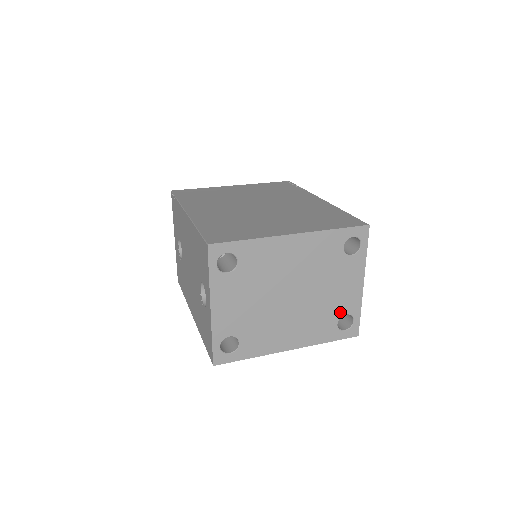
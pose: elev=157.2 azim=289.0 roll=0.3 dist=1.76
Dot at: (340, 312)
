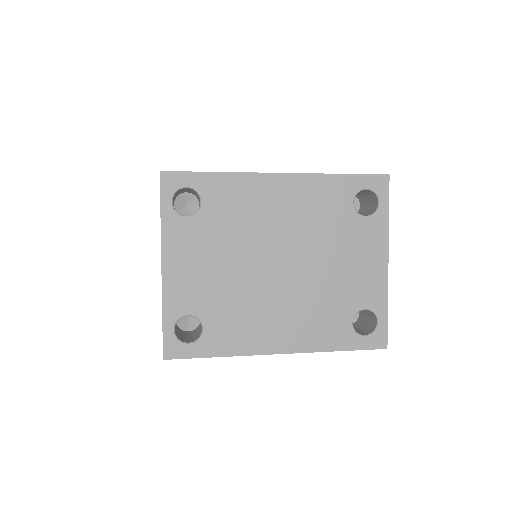
Dot at: (355, 303)
